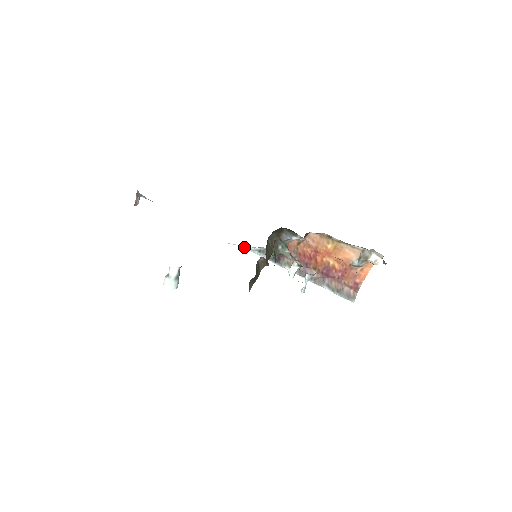
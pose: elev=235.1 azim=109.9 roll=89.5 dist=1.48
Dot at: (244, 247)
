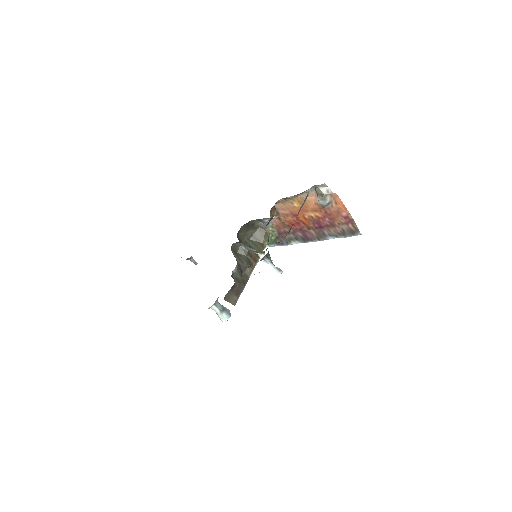
Dot at: occluded
